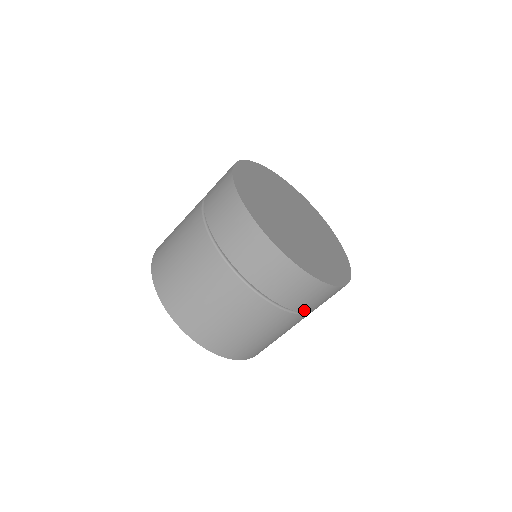
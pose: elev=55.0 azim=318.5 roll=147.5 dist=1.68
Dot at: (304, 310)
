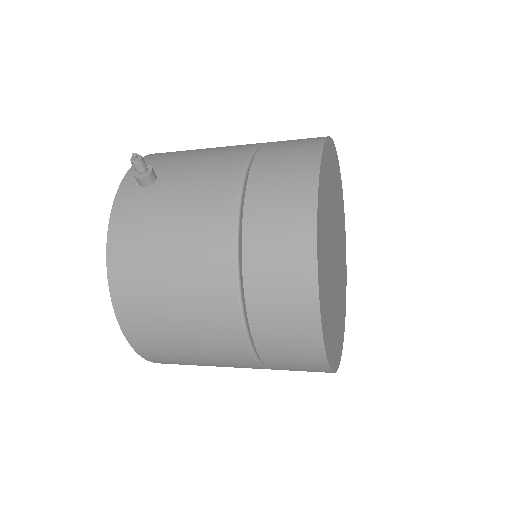
Dot at: occluded
